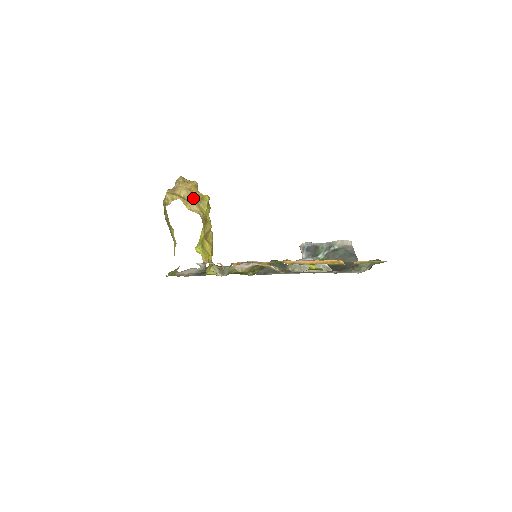
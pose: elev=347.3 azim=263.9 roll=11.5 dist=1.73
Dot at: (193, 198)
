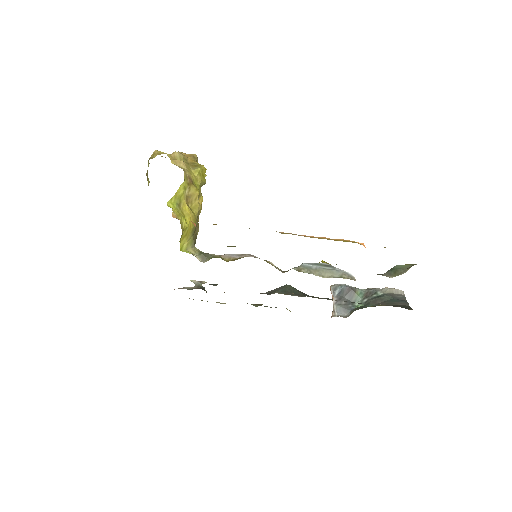
Dot at: (185, 162)
